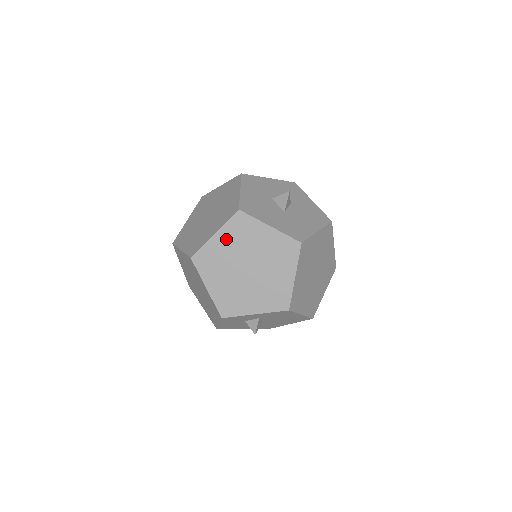
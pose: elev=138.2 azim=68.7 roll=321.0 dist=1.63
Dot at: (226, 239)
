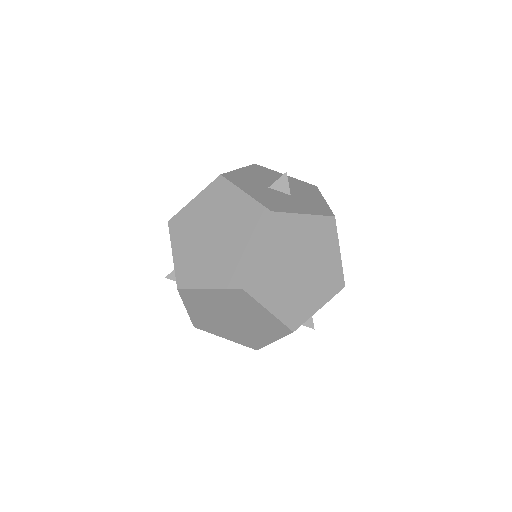
Dot at: (270, 249)
